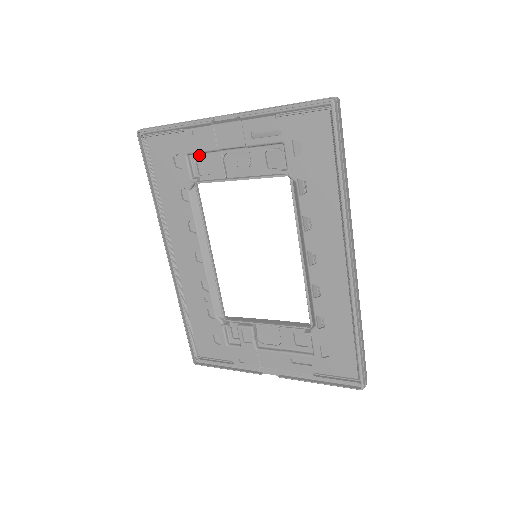
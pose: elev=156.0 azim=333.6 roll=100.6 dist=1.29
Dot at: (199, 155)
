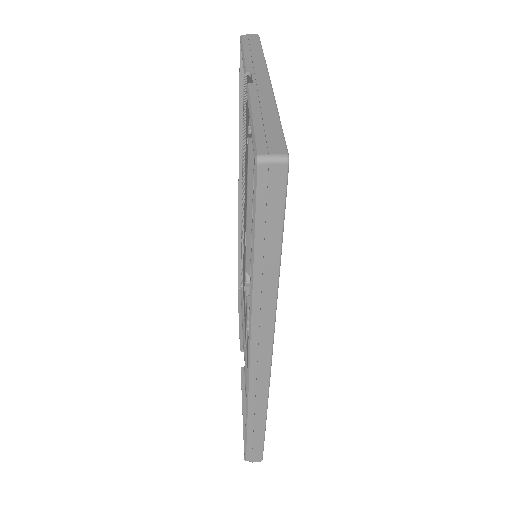
Dot at: occluded
